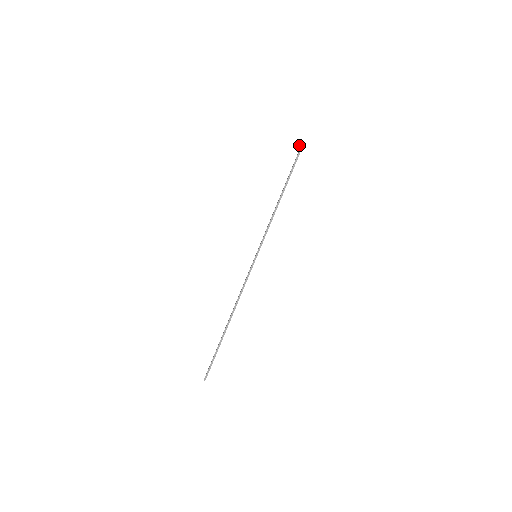
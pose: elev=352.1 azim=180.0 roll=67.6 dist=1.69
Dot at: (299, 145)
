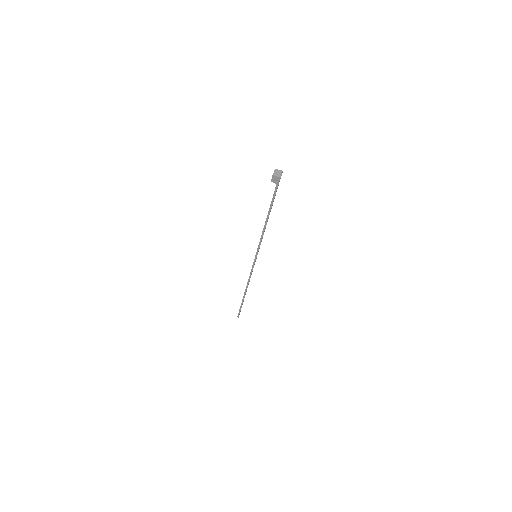
Dot at: (274, 180)
